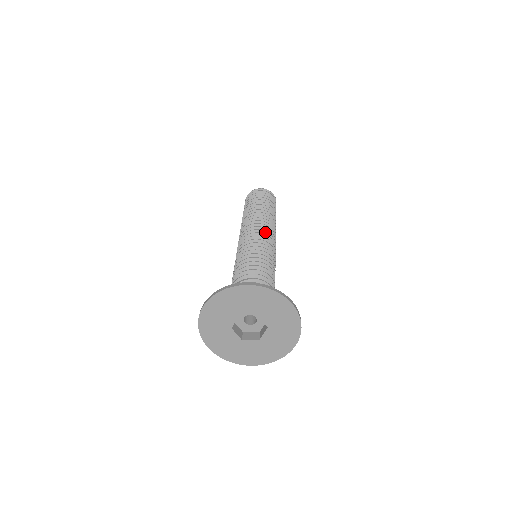
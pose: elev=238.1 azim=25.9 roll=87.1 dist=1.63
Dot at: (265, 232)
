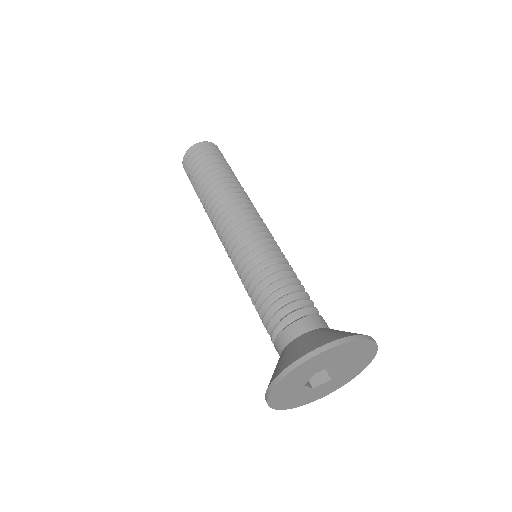
Dot at: (234, 229)
